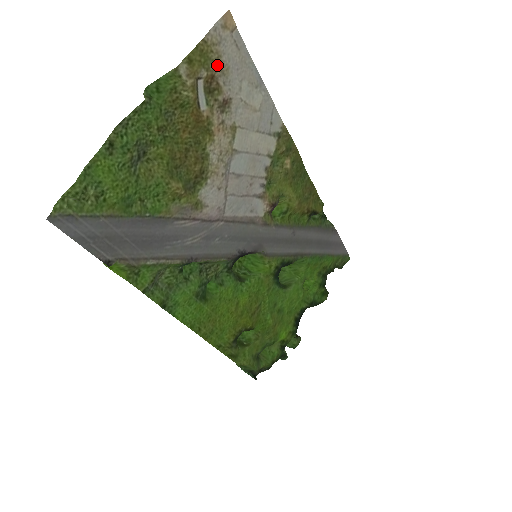
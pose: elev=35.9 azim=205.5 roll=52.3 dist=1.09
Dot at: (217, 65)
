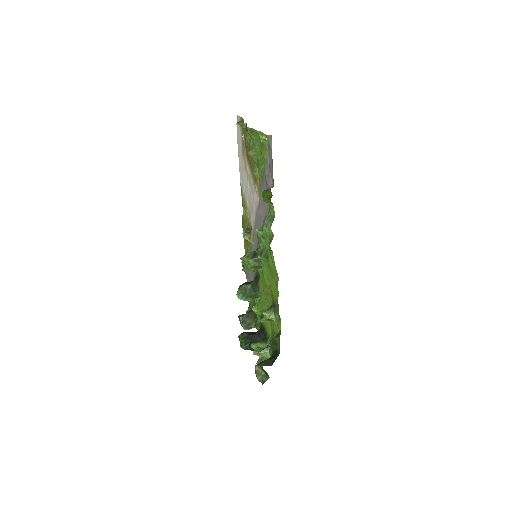
Dot at: (241, 132)
